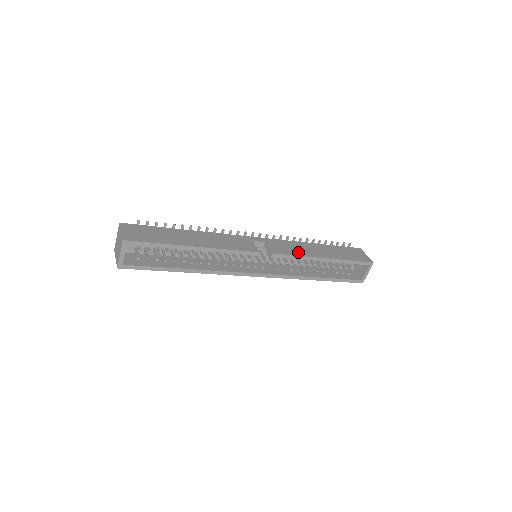
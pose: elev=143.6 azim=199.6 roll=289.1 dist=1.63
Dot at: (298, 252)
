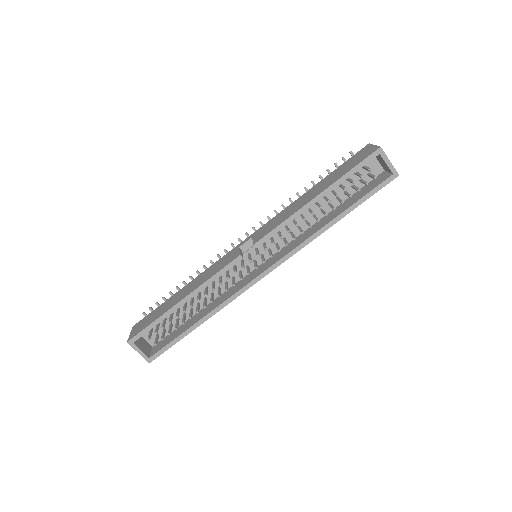
Dot at: (283, 219)
